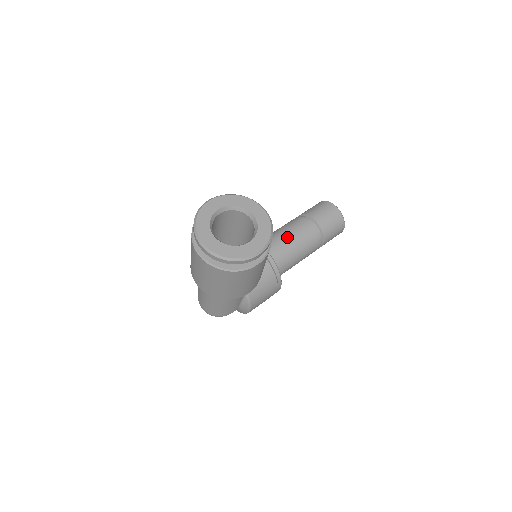
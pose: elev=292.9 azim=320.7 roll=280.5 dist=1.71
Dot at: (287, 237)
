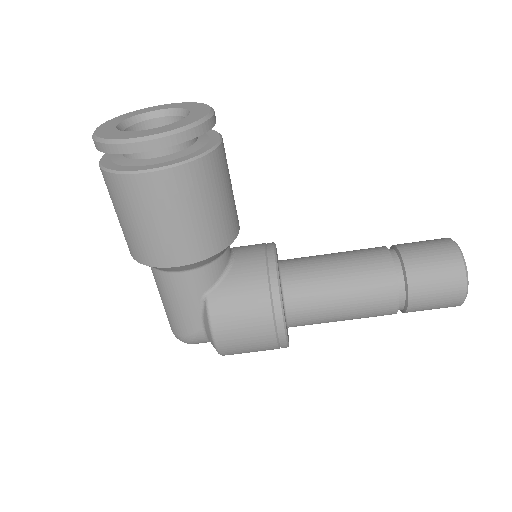
Dot at: (333, 257)
